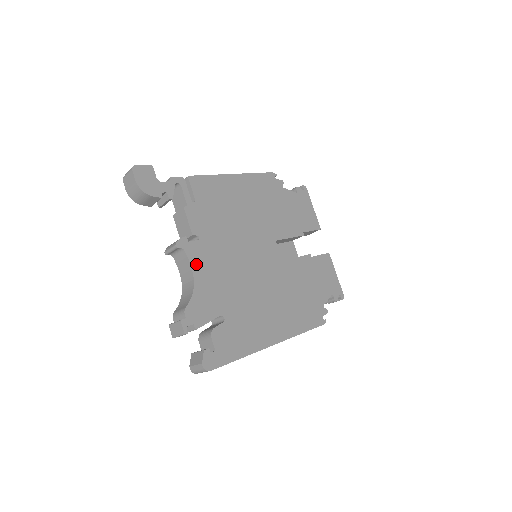
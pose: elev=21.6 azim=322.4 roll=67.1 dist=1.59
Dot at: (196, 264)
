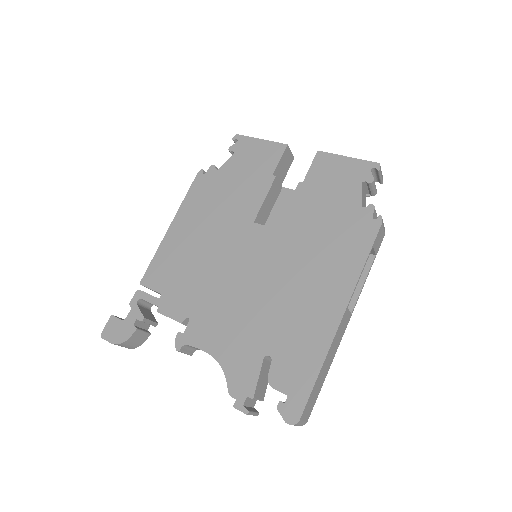
Dot at: (205, 343)
